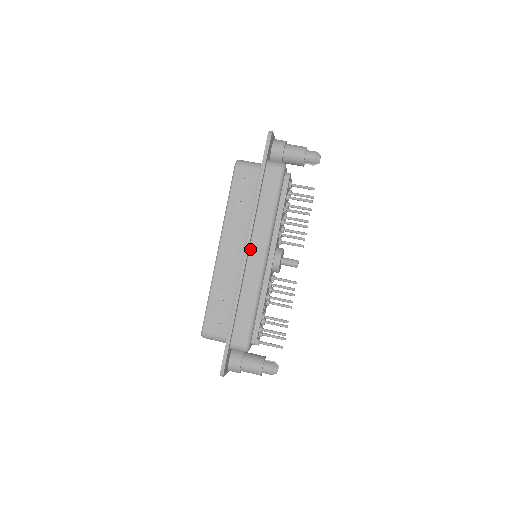
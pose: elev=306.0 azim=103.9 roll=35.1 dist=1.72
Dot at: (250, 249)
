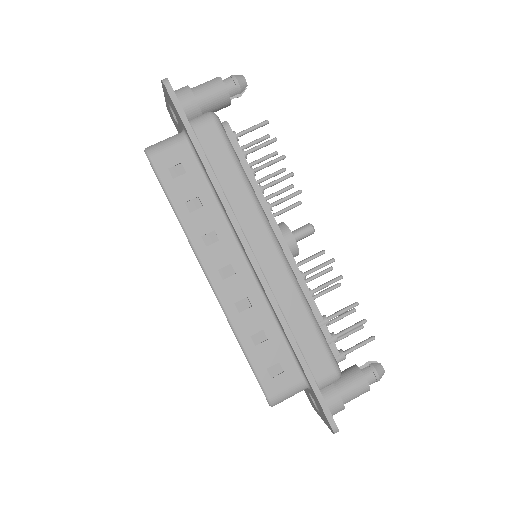
Dot at: (252, 250)
